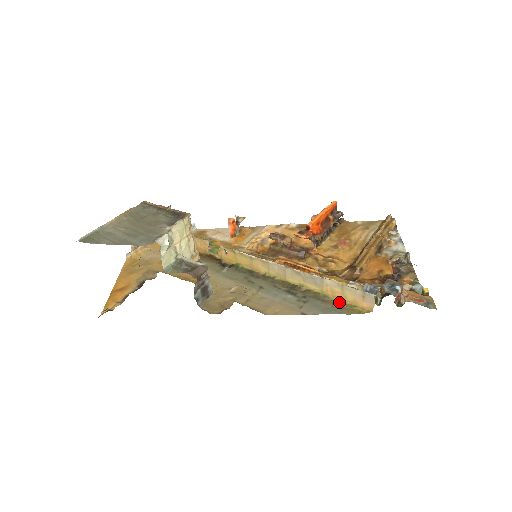
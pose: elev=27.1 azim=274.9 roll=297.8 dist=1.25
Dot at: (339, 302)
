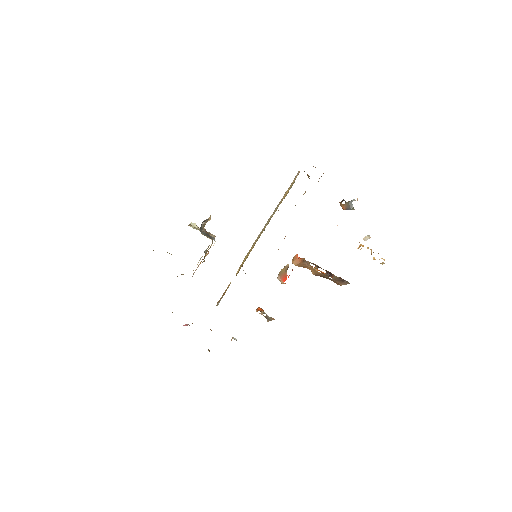
Dot at: (287, 192)
